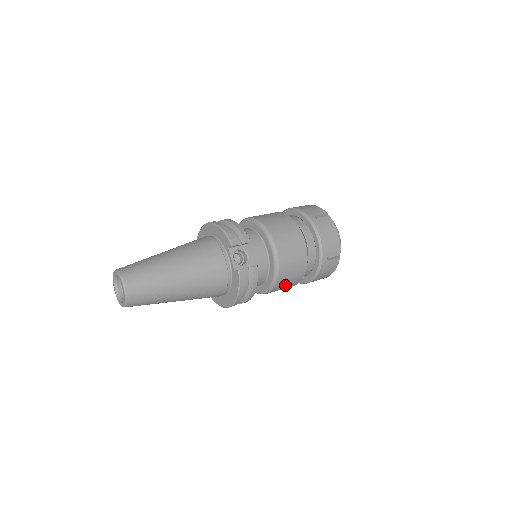
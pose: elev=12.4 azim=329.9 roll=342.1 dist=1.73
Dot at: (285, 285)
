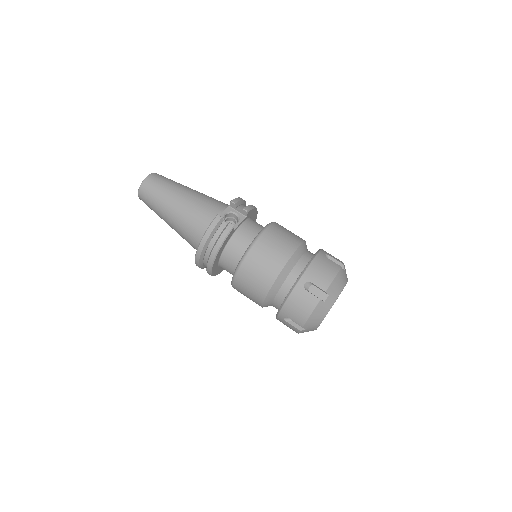
Dot at: (251, 279)
